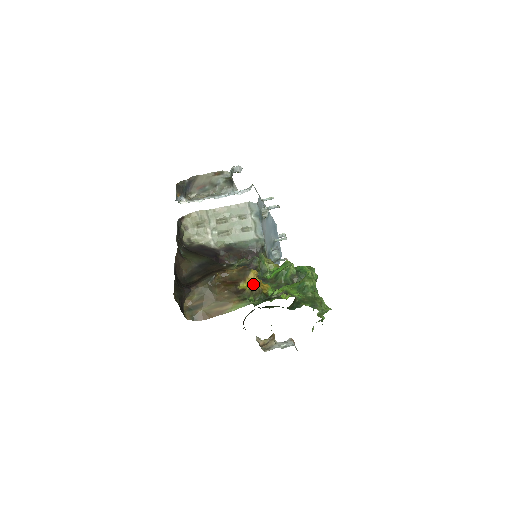
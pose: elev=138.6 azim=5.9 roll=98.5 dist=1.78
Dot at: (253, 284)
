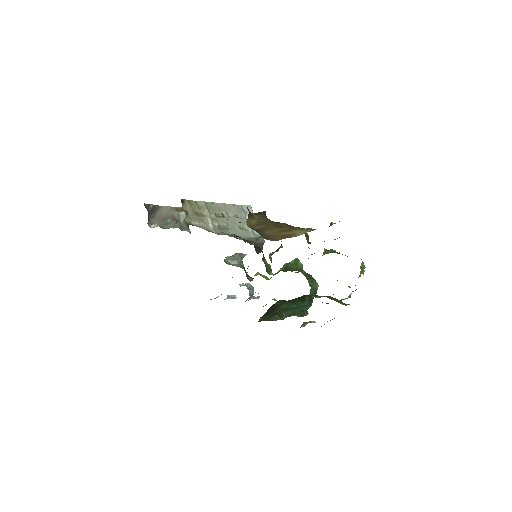
Dot at: occluded
